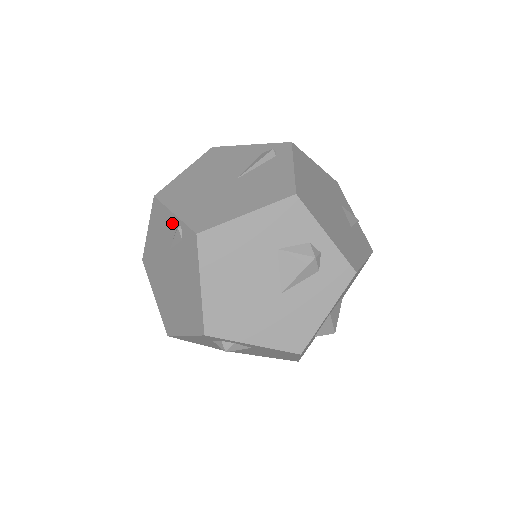
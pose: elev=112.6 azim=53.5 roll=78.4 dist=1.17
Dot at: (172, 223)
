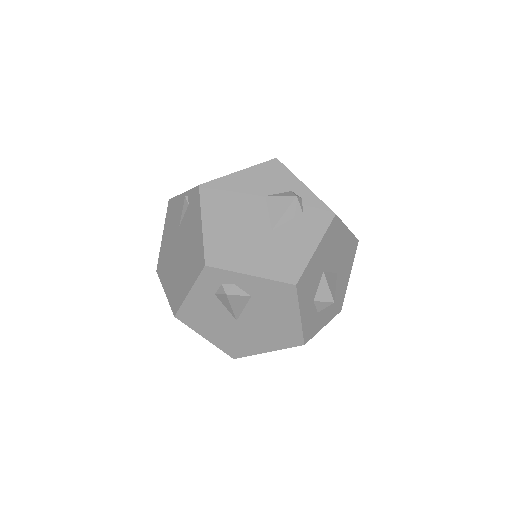
Dot at: (181, 202)
